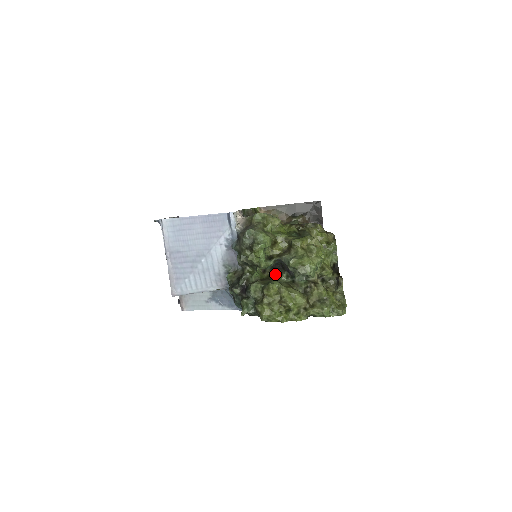
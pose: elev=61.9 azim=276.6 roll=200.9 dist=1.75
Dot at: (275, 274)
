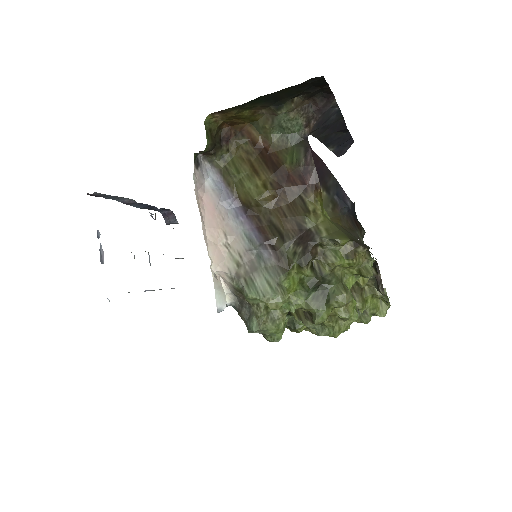
Dot at: occluded
